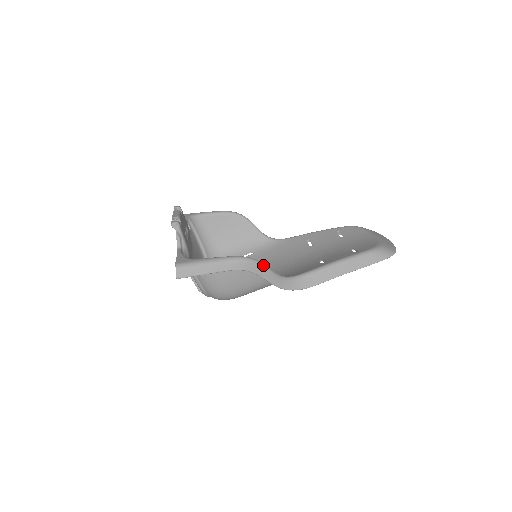
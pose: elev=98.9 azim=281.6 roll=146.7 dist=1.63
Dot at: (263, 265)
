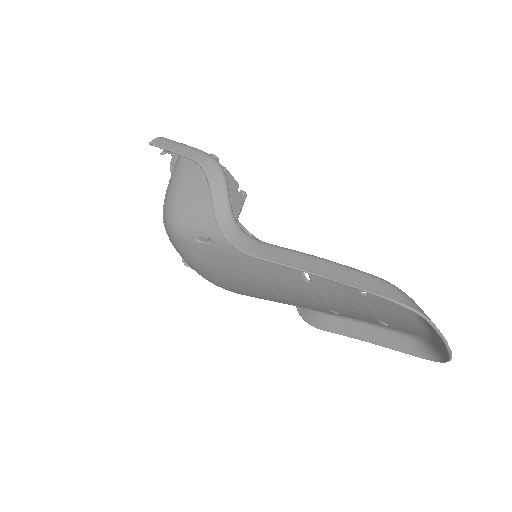
Dot at: (224, 179)
